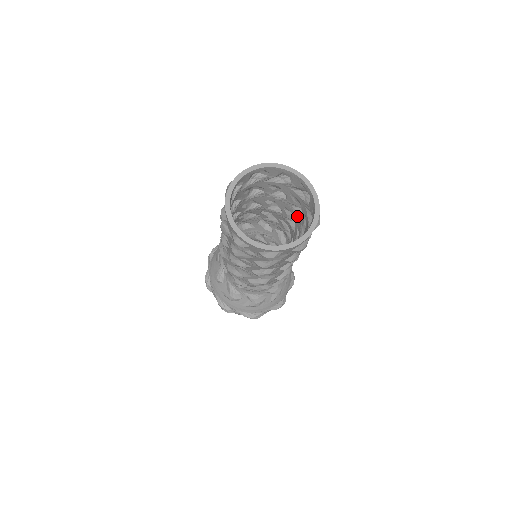
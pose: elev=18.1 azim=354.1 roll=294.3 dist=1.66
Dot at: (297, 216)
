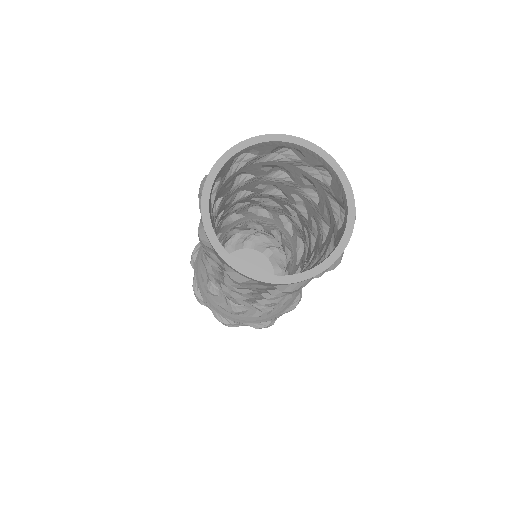
Dot at: (321, 236)
